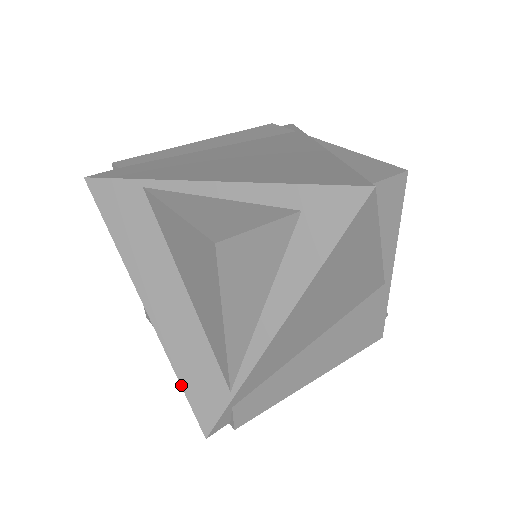
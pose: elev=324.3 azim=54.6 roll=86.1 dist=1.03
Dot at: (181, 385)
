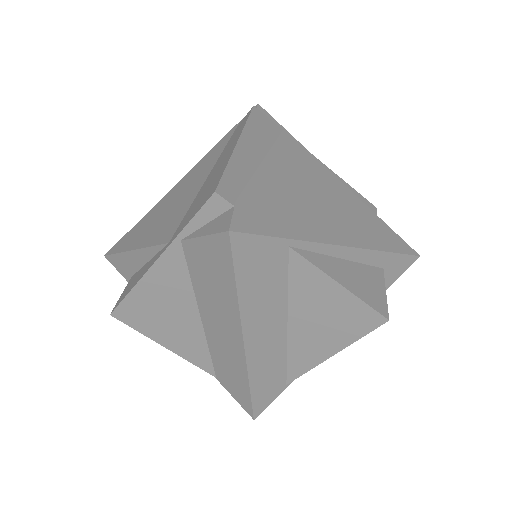
Dot at: (251, 393)
